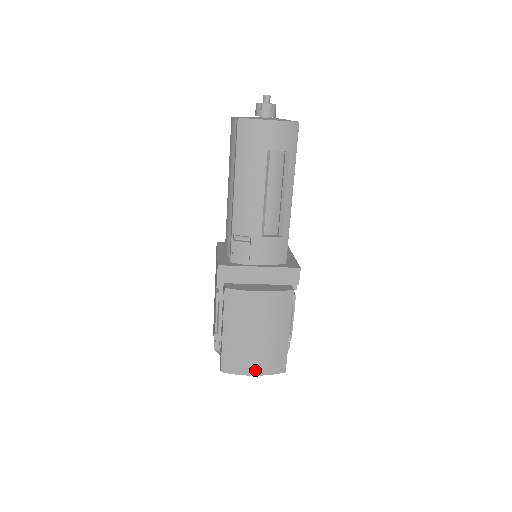
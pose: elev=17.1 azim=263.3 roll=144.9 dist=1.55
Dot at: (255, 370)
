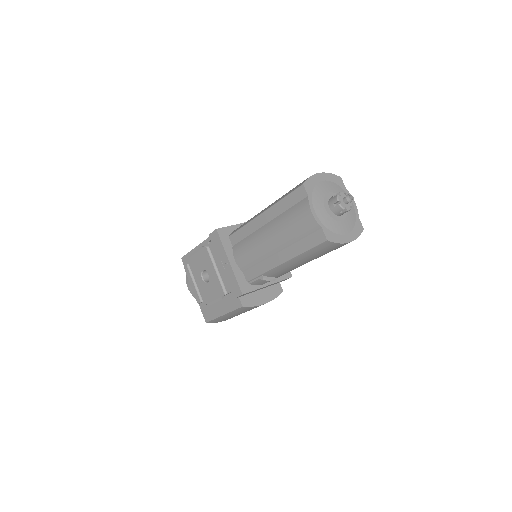
Dot at: (230, 318)
